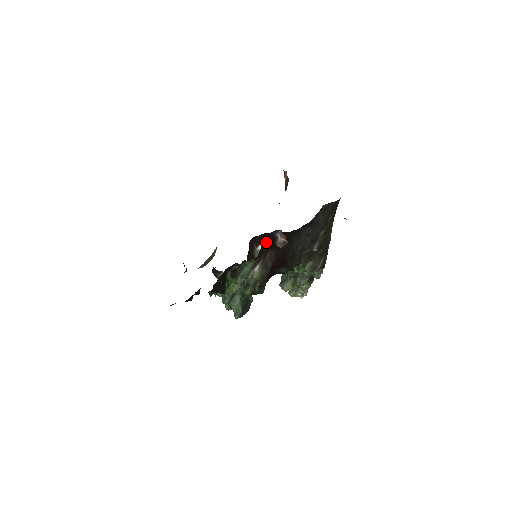
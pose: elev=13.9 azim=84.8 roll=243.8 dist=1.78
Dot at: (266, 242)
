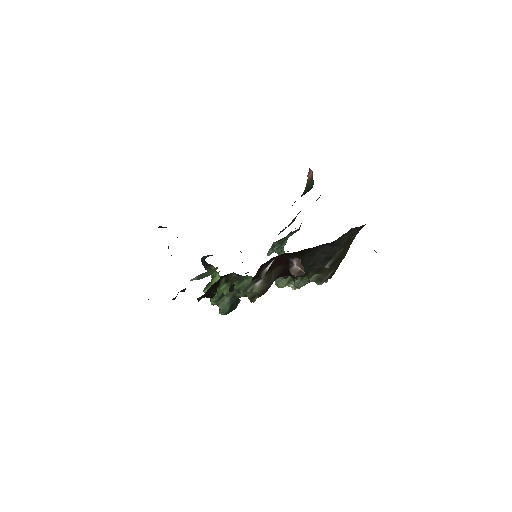
Dot at: (276, 260)
